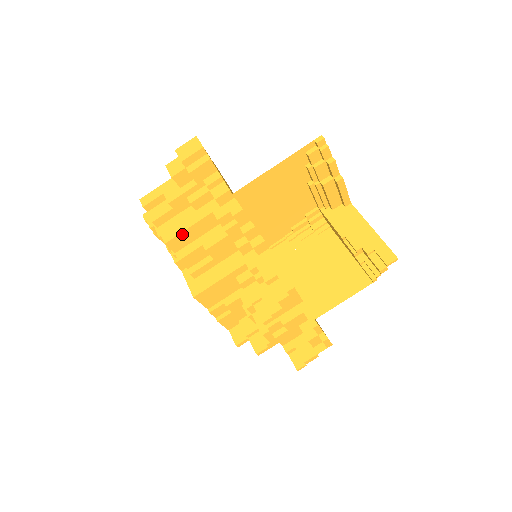
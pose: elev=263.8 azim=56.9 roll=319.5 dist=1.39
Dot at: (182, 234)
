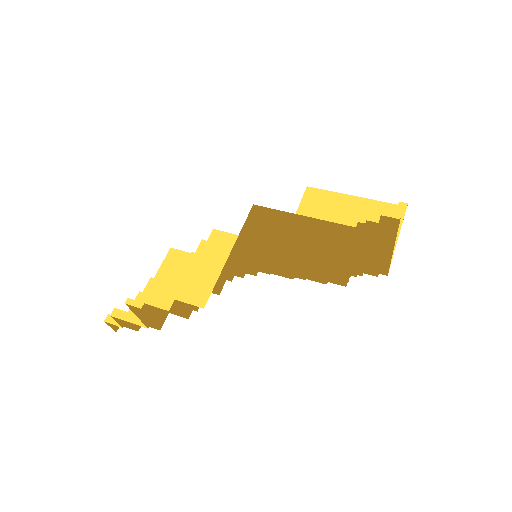
Dot at: (230, 236)
